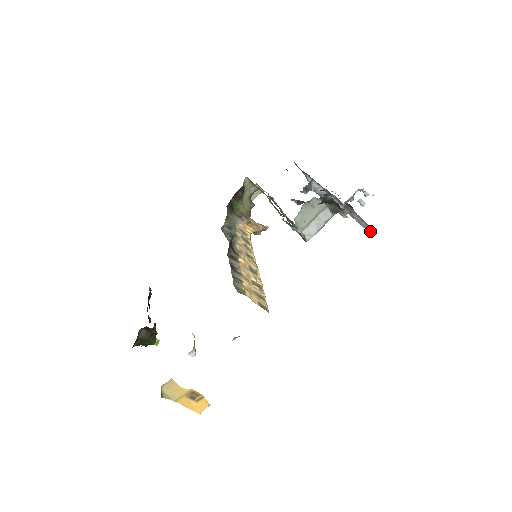
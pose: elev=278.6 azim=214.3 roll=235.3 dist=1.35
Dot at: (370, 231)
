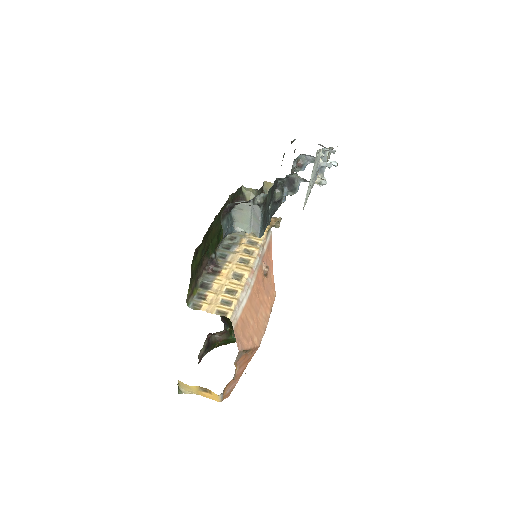
Dot at: occluded
